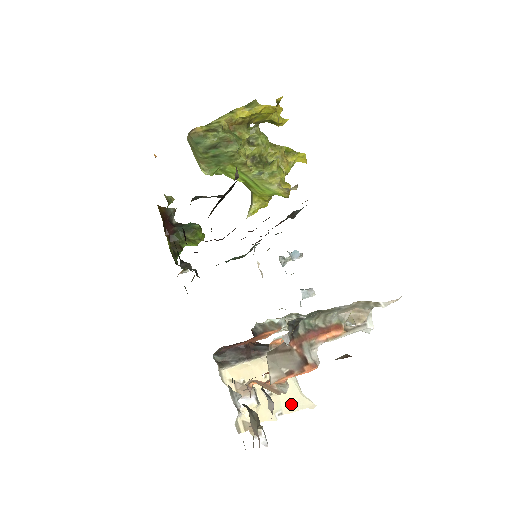
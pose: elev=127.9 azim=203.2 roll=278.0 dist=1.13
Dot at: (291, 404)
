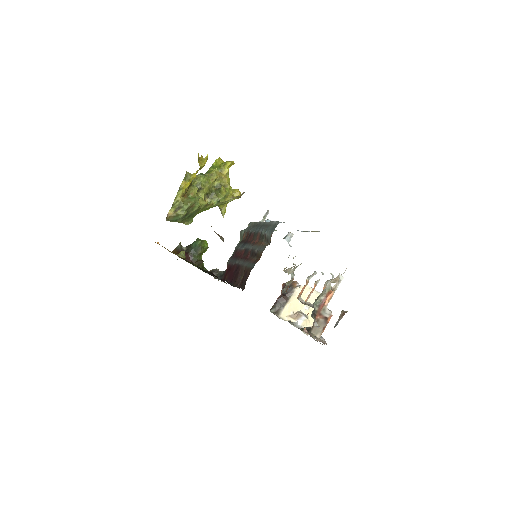
Dot at: occluded
